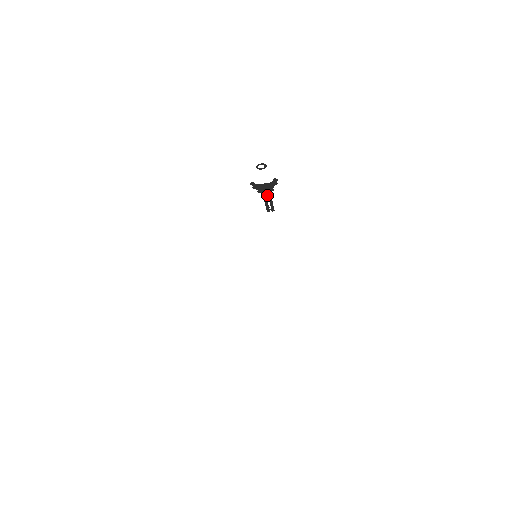
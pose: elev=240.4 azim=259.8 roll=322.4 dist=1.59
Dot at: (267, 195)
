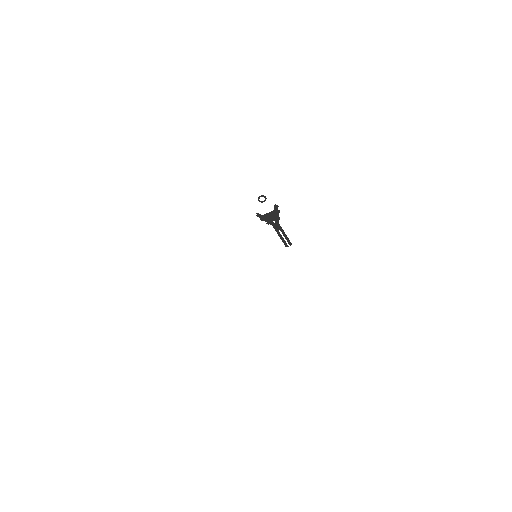
Dot at: (277, 226)
